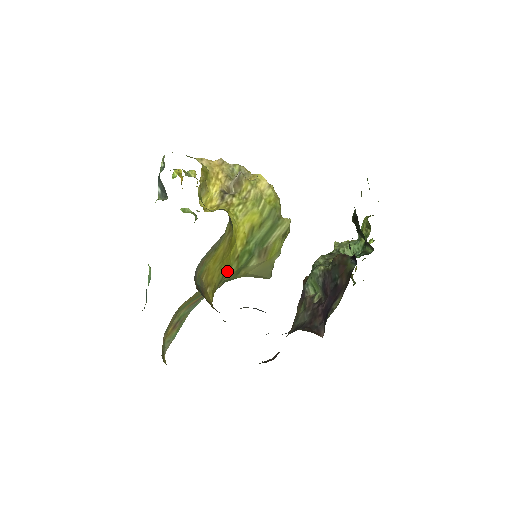
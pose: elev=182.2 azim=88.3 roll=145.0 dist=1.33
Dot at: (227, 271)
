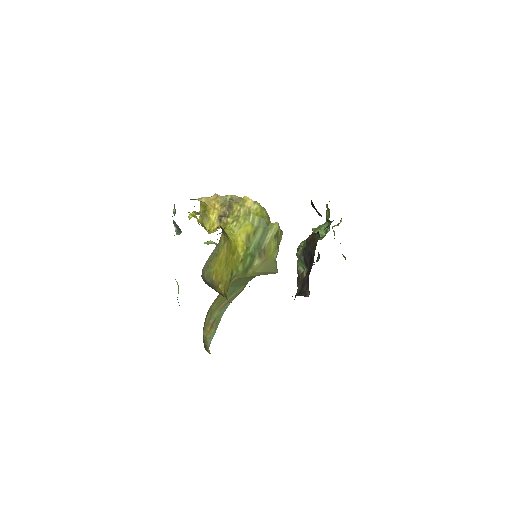
Dot at: (235, 271)
